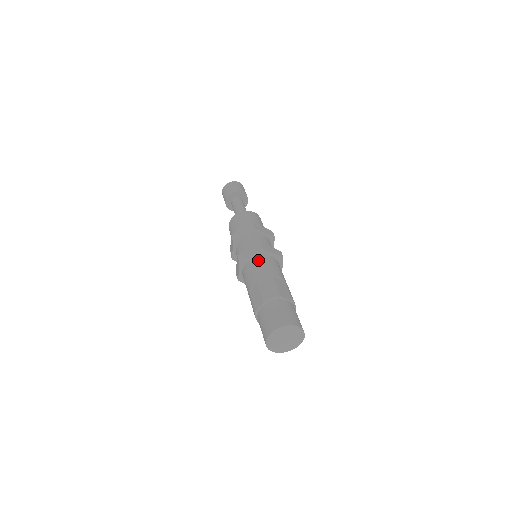
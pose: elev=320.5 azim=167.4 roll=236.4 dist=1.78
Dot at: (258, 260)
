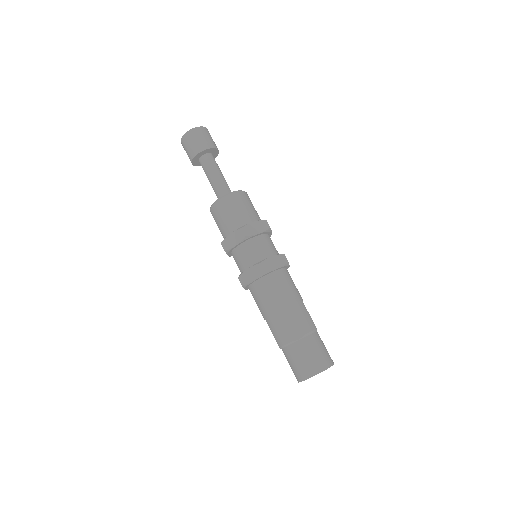
Dot at: (284, 275)
